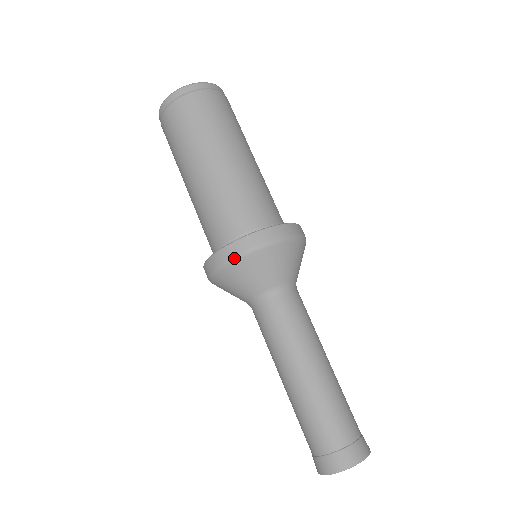
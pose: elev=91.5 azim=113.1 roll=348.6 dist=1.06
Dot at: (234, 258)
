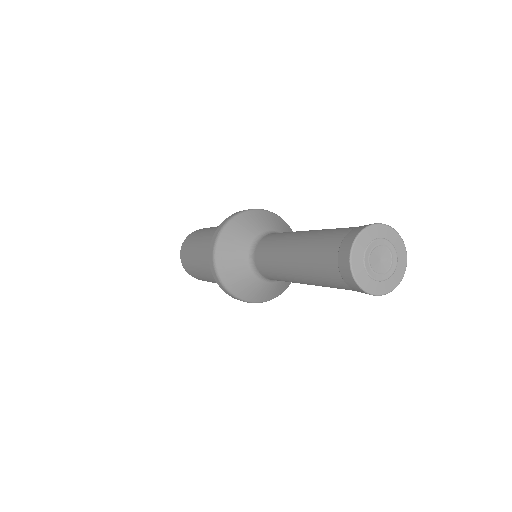
Dot at: (233, 216)
